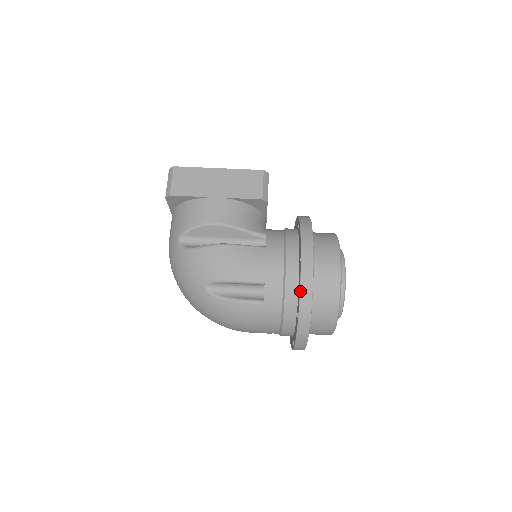
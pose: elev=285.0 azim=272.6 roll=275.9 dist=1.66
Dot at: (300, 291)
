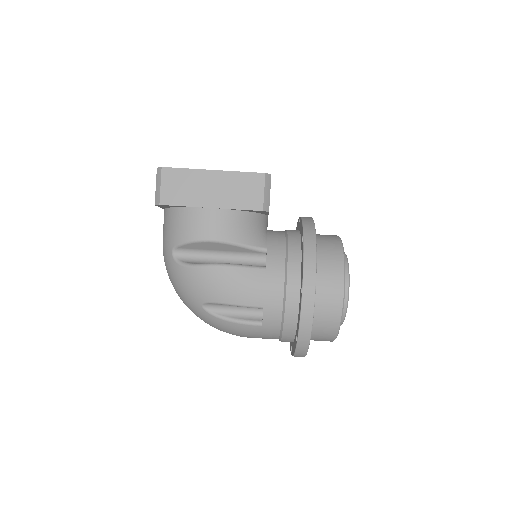
Dot at: (299, 324)
